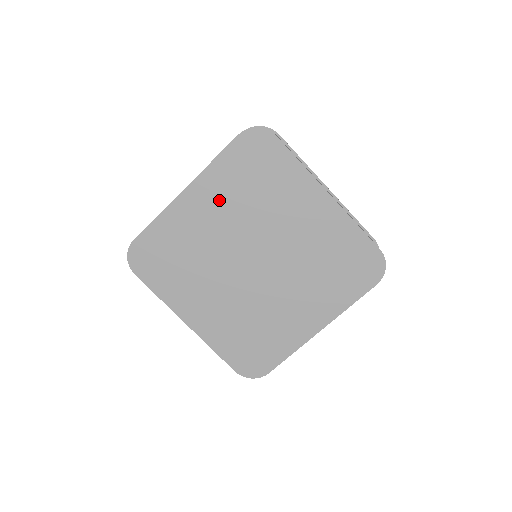
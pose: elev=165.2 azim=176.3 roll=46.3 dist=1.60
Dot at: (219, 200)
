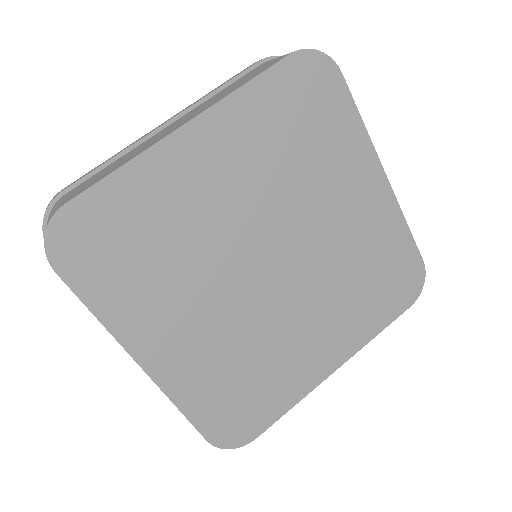
Dot at: (239, 155)
